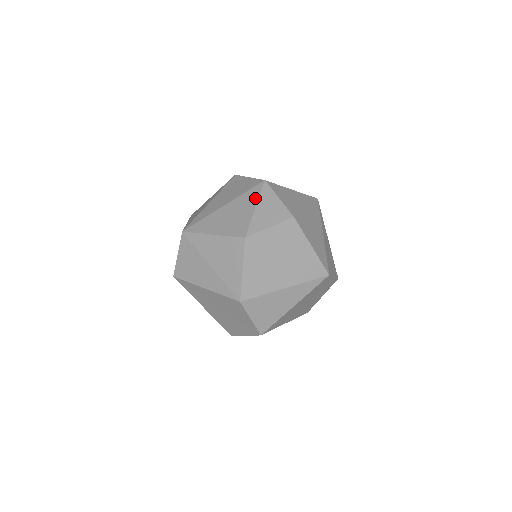
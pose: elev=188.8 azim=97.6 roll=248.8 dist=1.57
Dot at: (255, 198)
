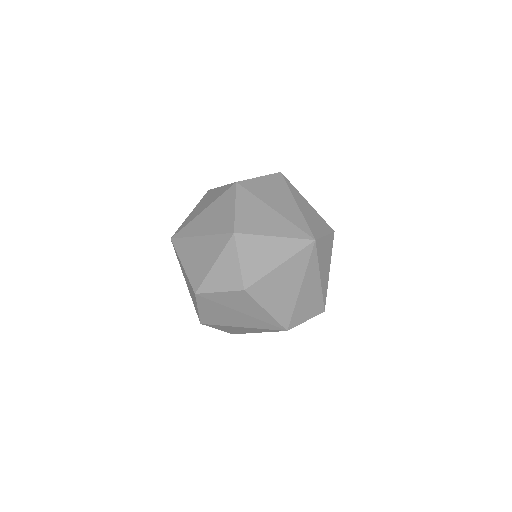
Dot at: (218, 251)
